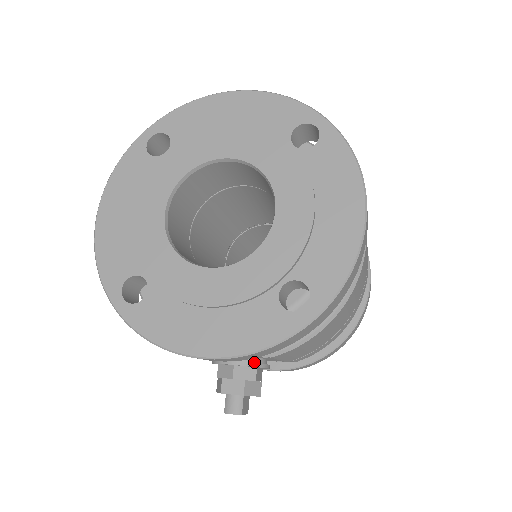
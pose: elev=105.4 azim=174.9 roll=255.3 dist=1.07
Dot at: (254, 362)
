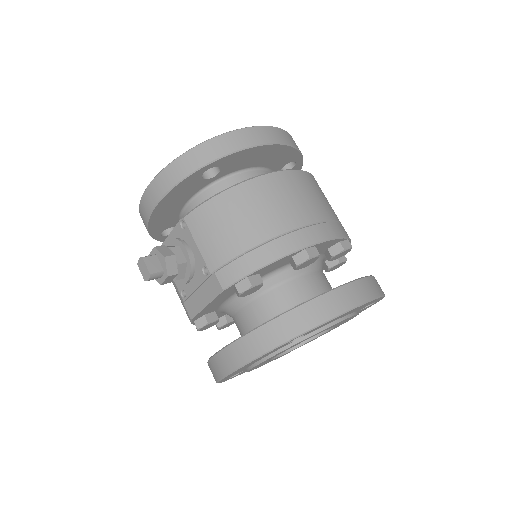
Dot at: (180, 241)
